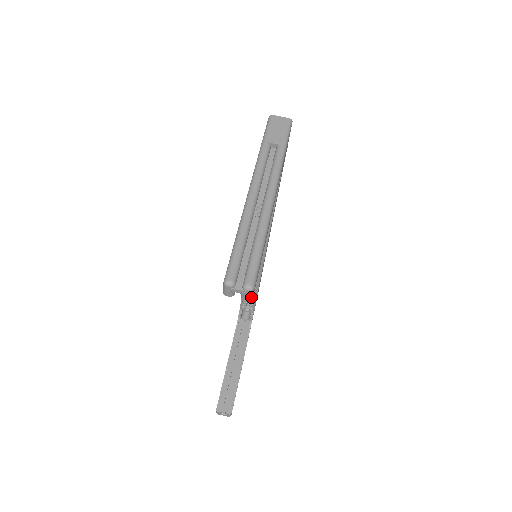
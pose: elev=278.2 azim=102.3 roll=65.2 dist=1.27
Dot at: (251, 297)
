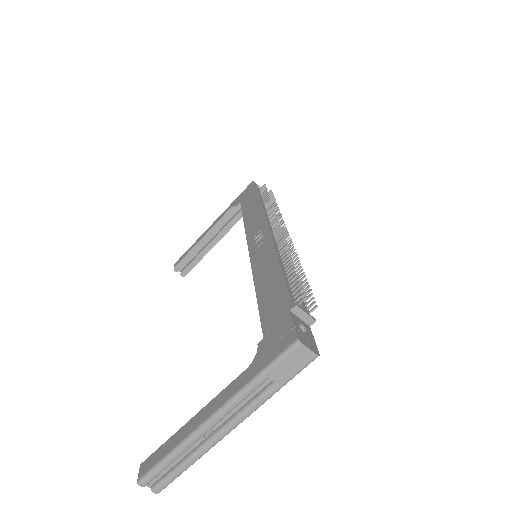
Dot at: occluded
